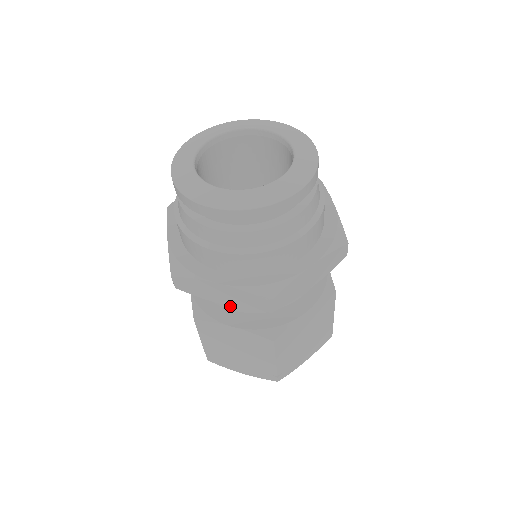
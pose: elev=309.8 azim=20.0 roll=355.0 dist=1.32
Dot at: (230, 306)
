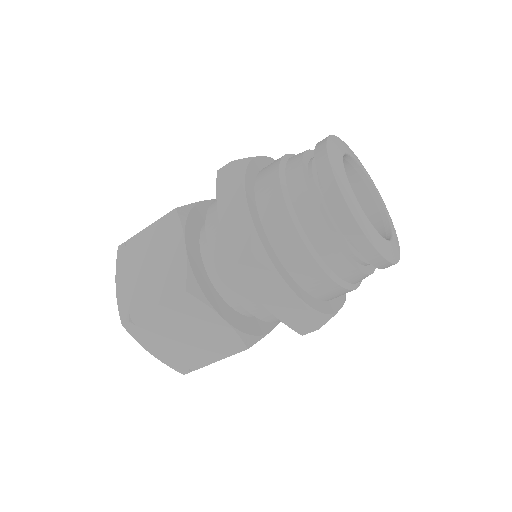
Dot at: (269, 310)
